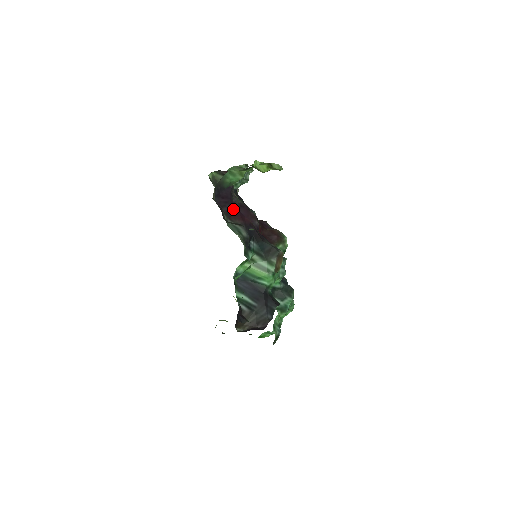
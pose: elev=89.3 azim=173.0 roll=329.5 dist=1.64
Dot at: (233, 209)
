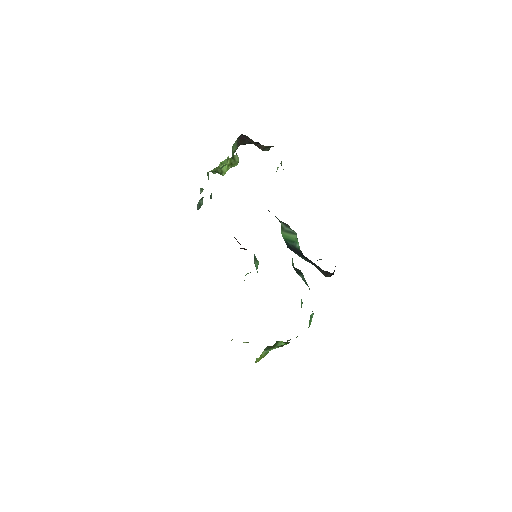
Dot at: occluded
